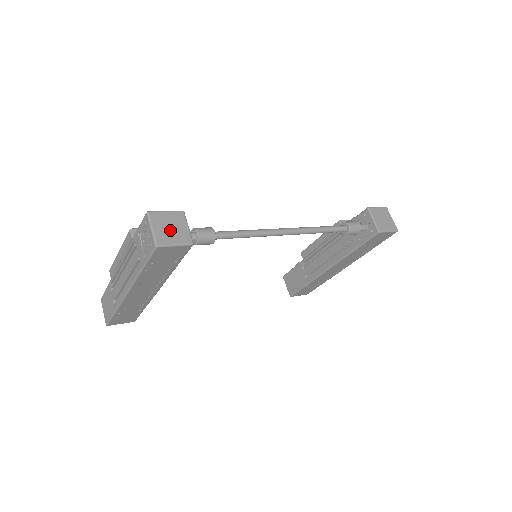
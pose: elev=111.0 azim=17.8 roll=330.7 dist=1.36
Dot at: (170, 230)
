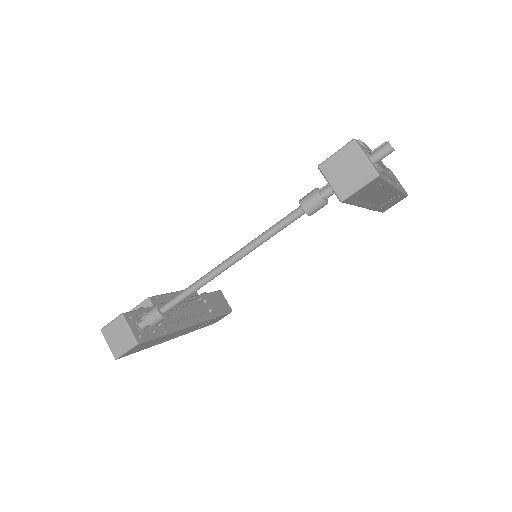
Dot at: (118, 340)
